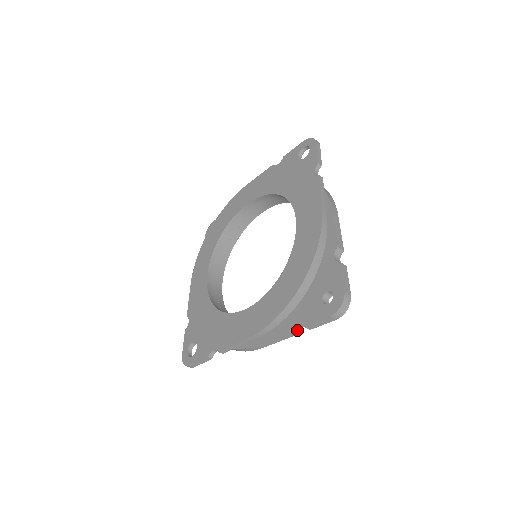
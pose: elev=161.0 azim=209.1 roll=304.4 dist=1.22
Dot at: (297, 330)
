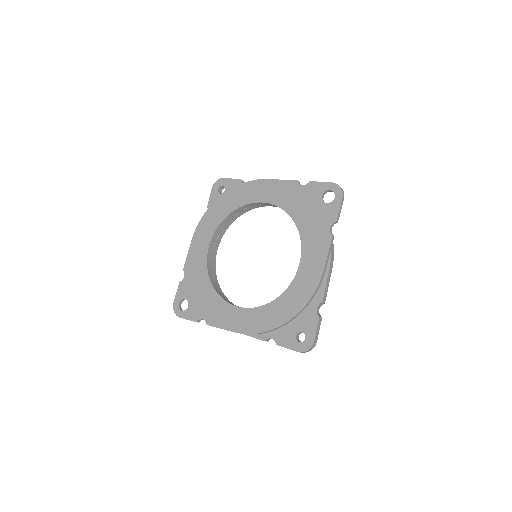
Dot at: occluded
